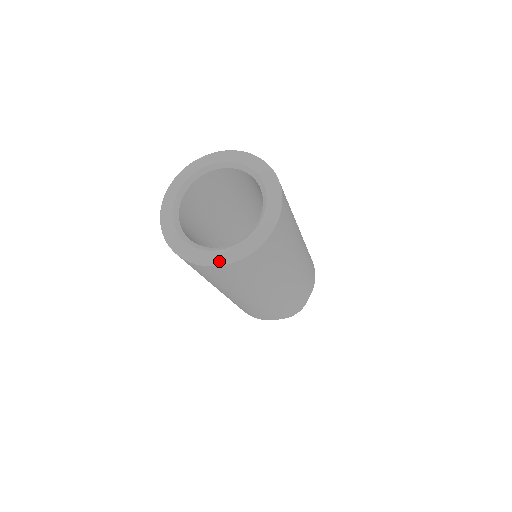
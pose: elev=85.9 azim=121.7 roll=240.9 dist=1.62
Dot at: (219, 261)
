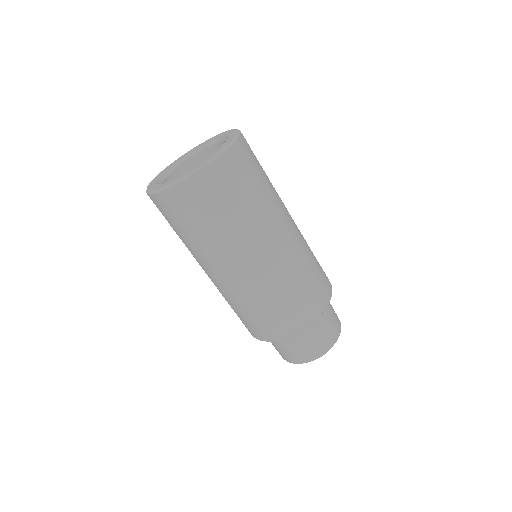
Dot at: (206, 161)
